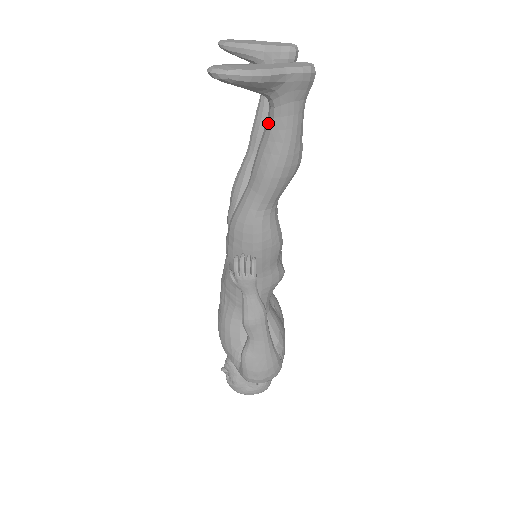
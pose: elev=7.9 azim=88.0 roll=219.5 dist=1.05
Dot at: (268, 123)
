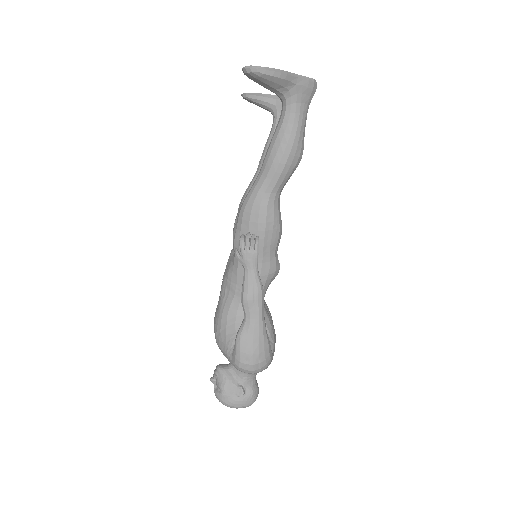
Dot at: (280, 119)
